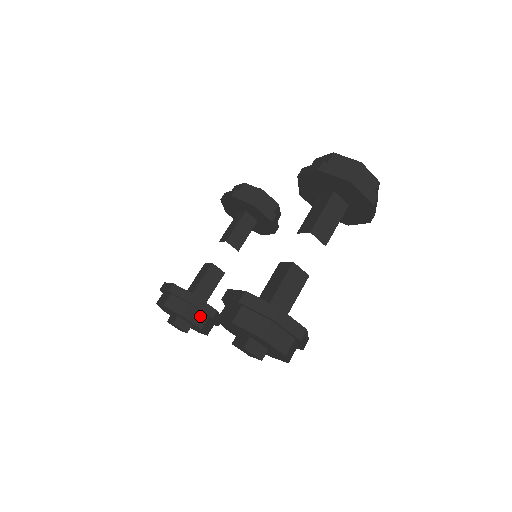
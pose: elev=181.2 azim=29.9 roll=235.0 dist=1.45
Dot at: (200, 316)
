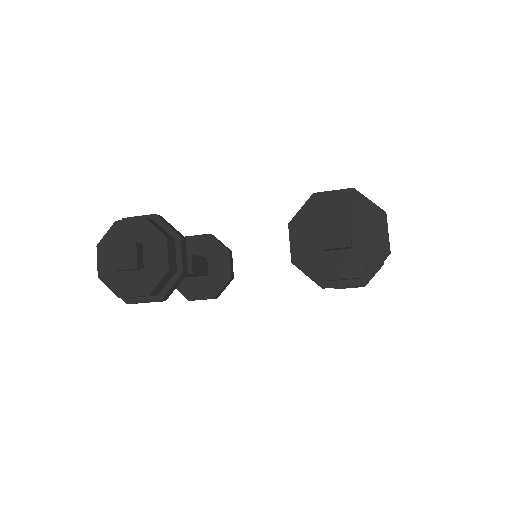
Dot at: (174, 259)
